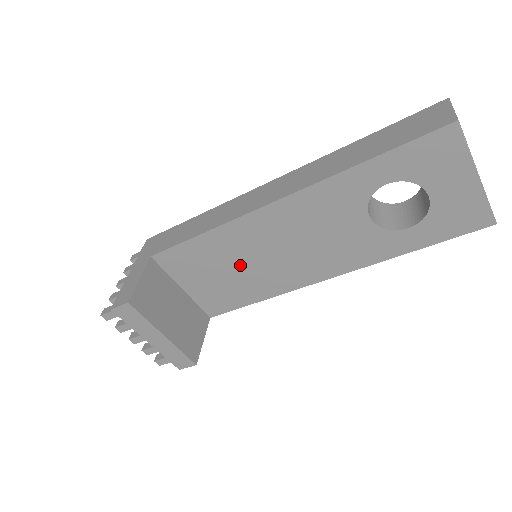
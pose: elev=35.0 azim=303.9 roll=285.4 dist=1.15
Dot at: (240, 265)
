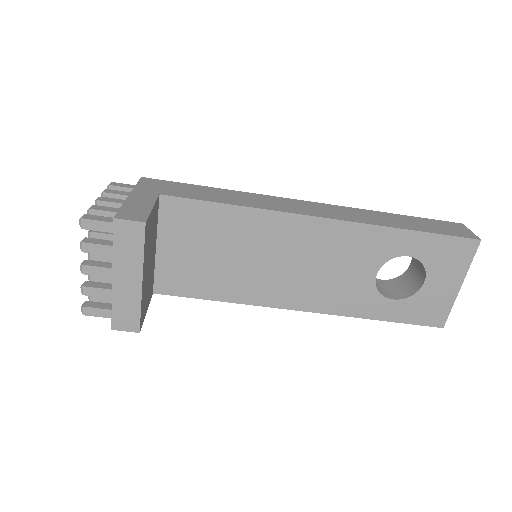
Dot at: (239, 256)
